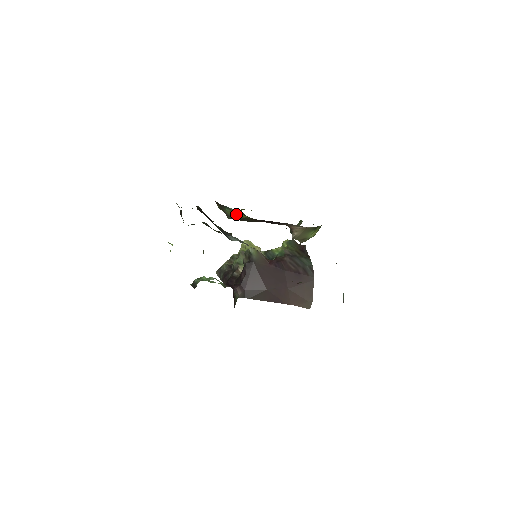
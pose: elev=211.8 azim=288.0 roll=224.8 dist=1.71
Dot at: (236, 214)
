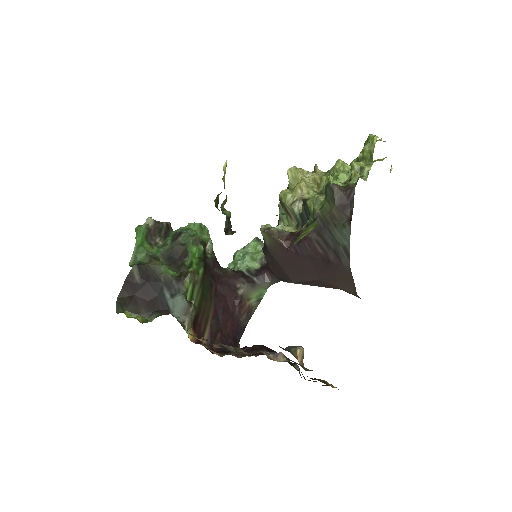
Dot at: occluded
